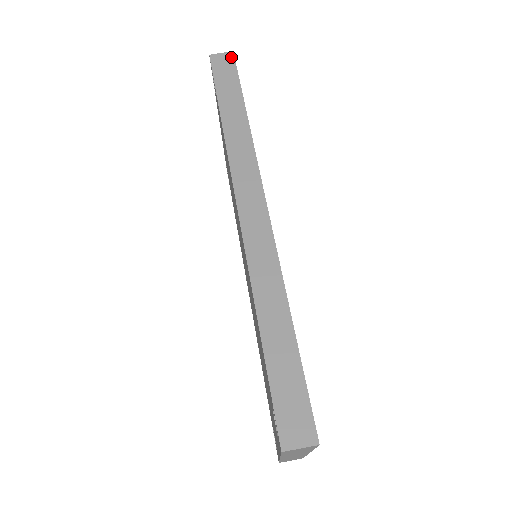
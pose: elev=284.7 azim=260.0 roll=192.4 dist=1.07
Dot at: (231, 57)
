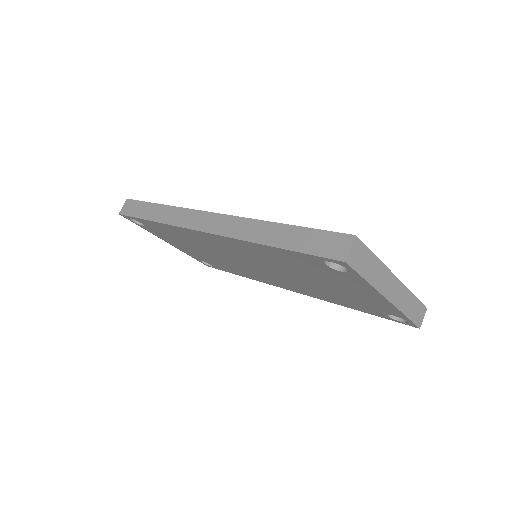
Dot at: (128, 201)
